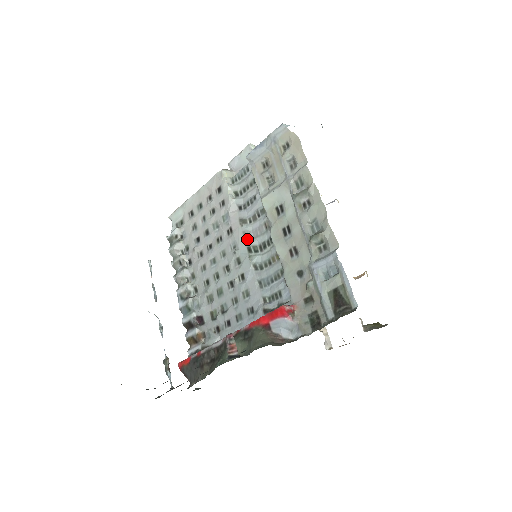
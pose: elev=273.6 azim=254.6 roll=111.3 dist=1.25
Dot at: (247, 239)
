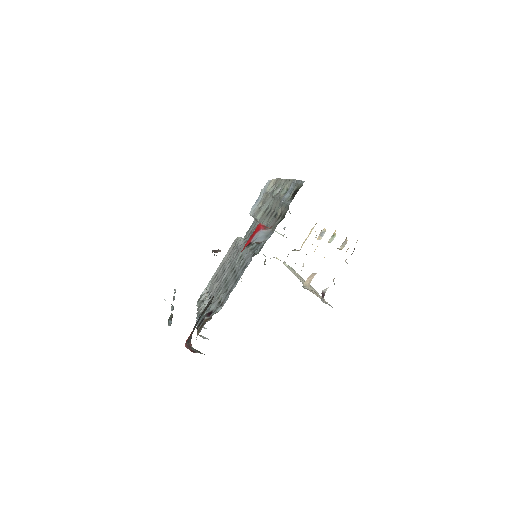
Dot at: occluded
